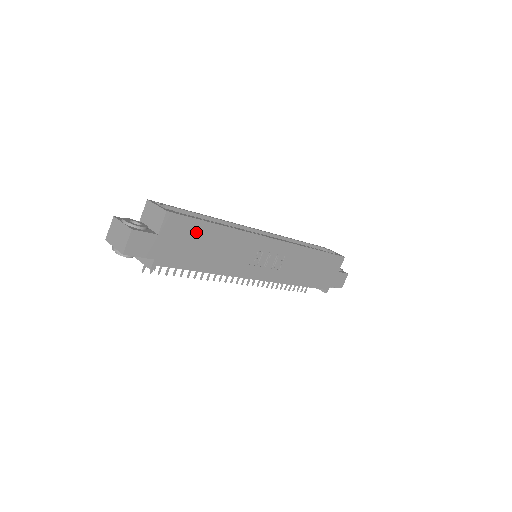
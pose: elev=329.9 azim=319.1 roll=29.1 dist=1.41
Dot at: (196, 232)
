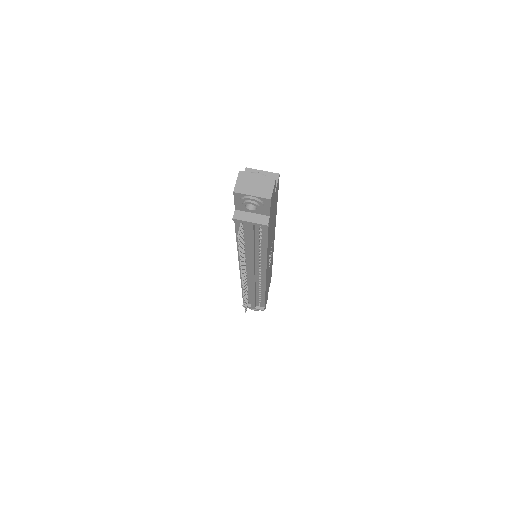
Dot at: (275, 205)
